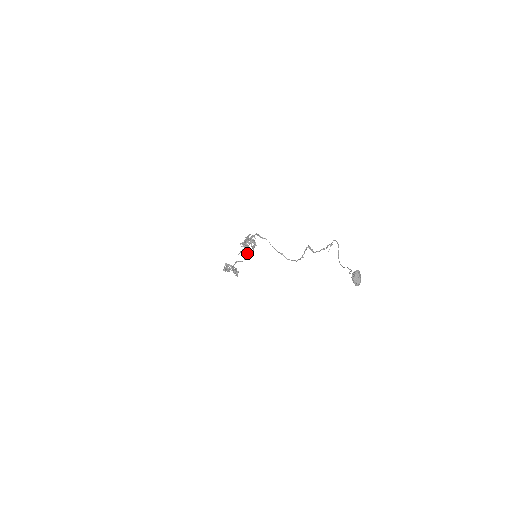
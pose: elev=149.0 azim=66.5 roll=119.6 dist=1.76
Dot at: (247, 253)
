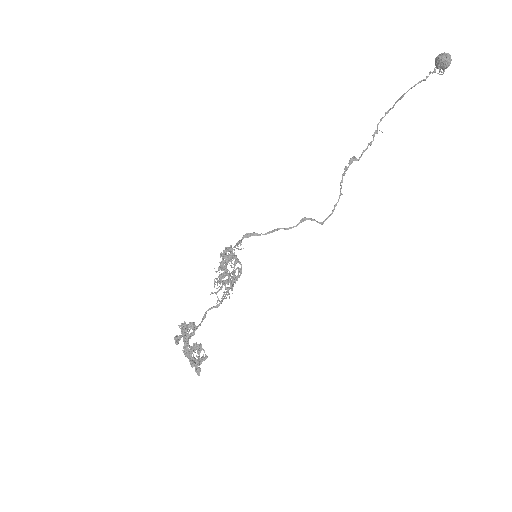
Dot at: occluded
